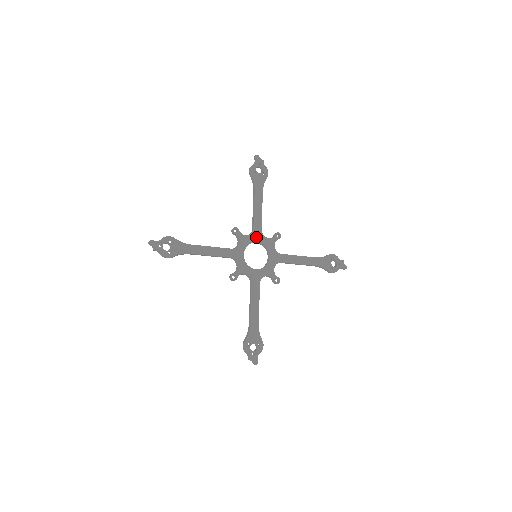
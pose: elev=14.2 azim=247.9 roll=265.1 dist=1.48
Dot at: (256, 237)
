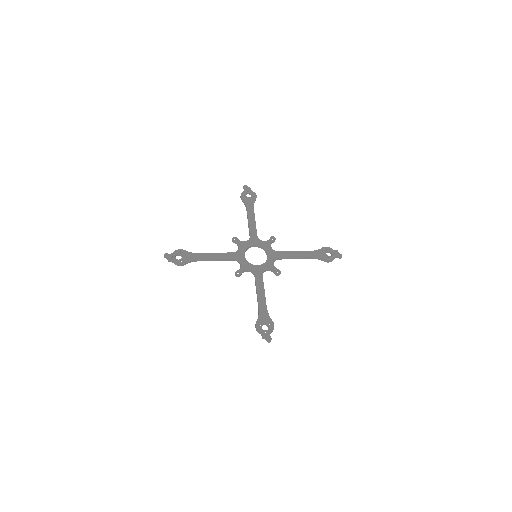
Dot at: (253, 242)
